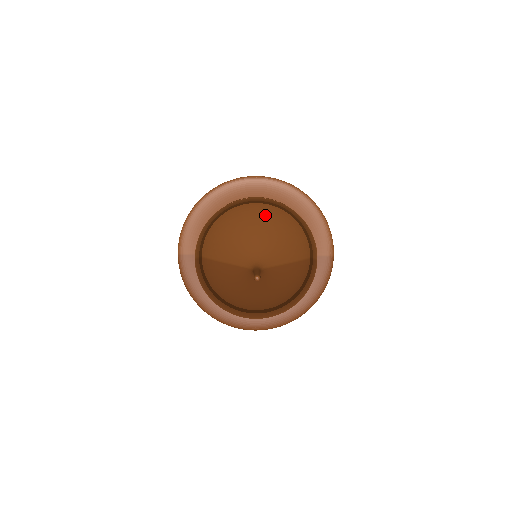
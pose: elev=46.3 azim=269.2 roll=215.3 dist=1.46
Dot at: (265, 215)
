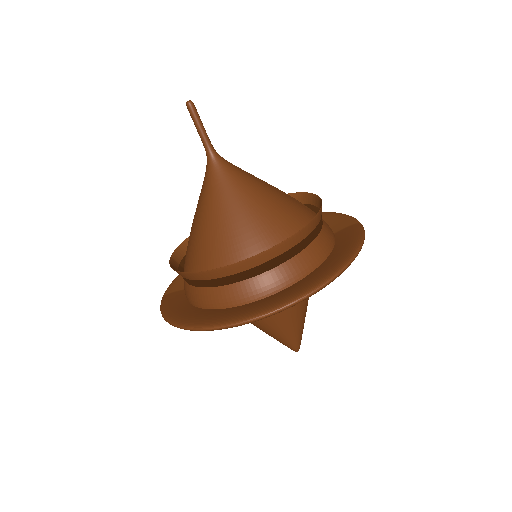
Dot at: occluded
